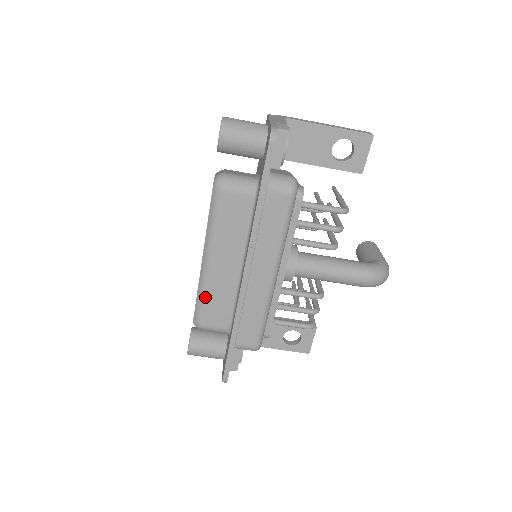
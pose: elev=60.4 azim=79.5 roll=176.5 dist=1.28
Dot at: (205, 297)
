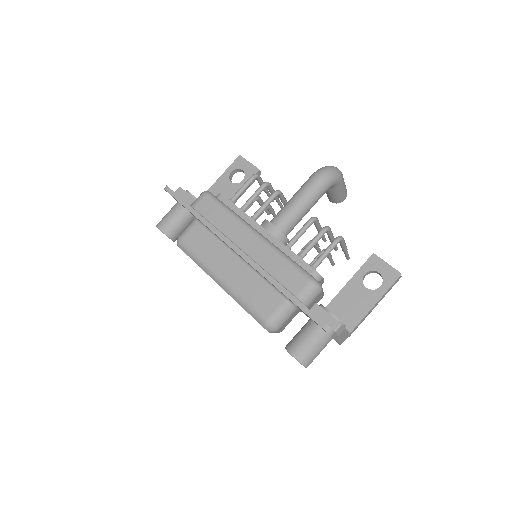
Dot at: (245, 300)
